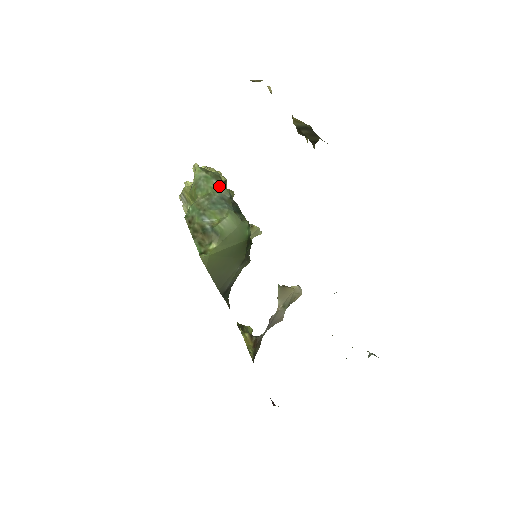
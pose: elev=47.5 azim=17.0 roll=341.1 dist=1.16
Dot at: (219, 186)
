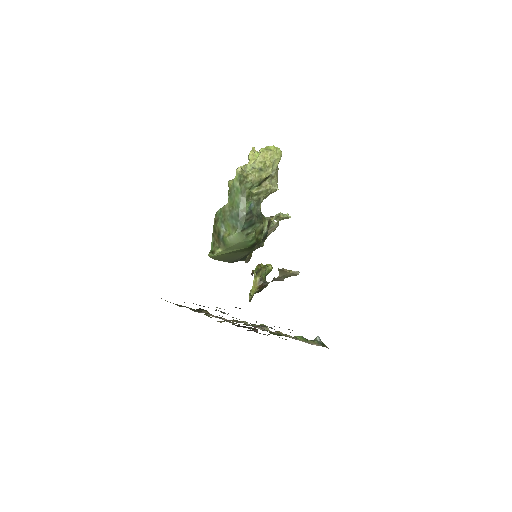
Dot at: (241, 203)
